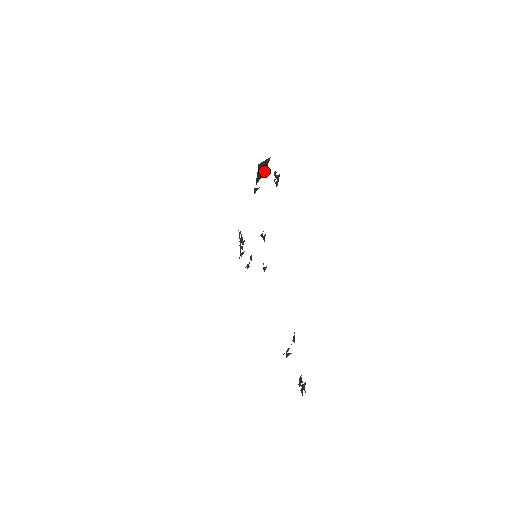
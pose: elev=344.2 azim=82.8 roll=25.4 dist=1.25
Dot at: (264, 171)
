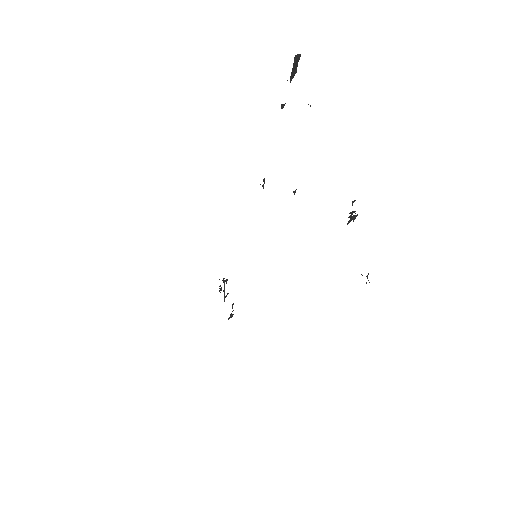
Dot at: (295, 72)
